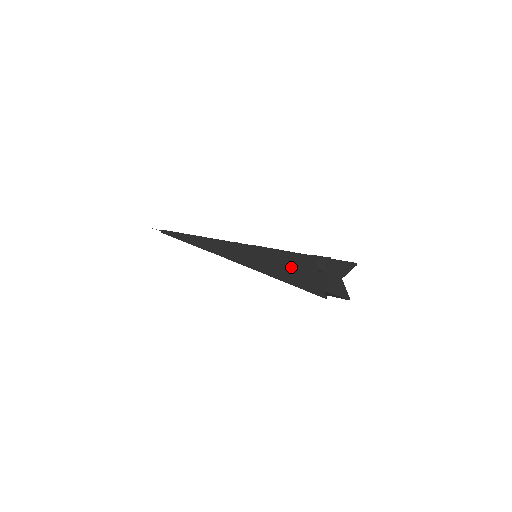
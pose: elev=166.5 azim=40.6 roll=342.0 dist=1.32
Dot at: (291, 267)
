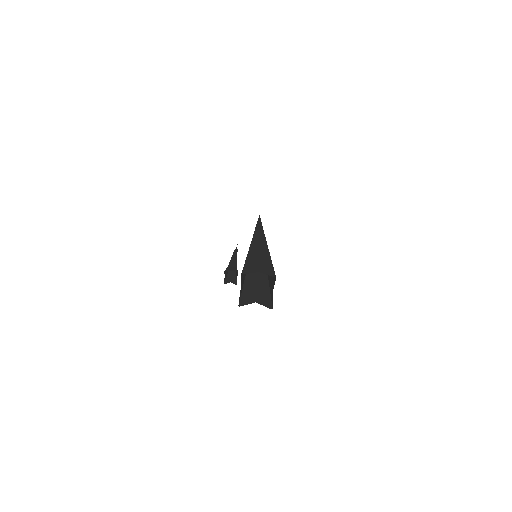
Dot at: occluded
